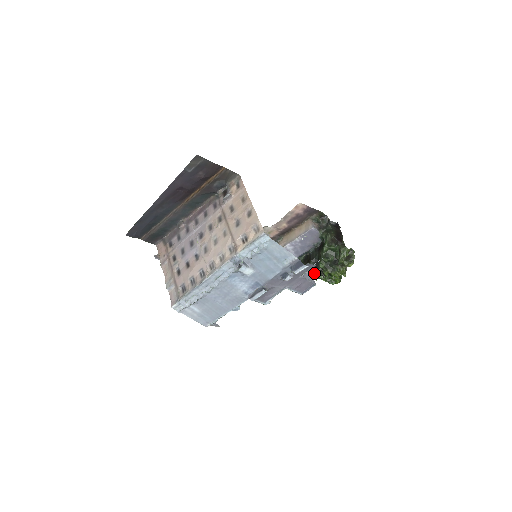
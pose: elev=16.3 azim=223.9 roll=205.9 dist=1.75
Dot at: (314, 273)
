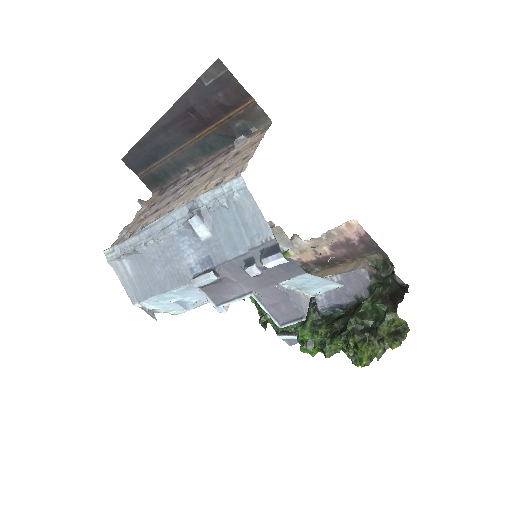
Dot at: (336, 335)
